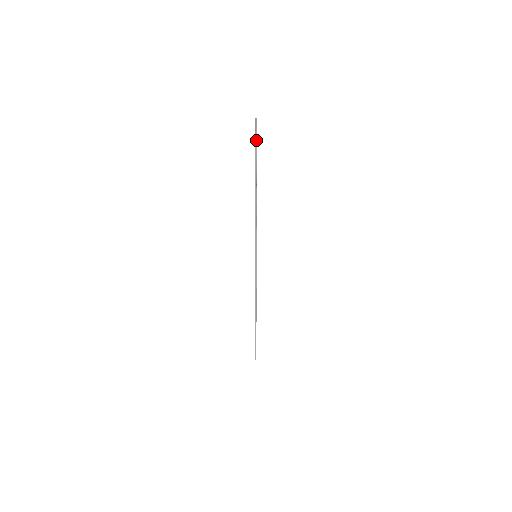
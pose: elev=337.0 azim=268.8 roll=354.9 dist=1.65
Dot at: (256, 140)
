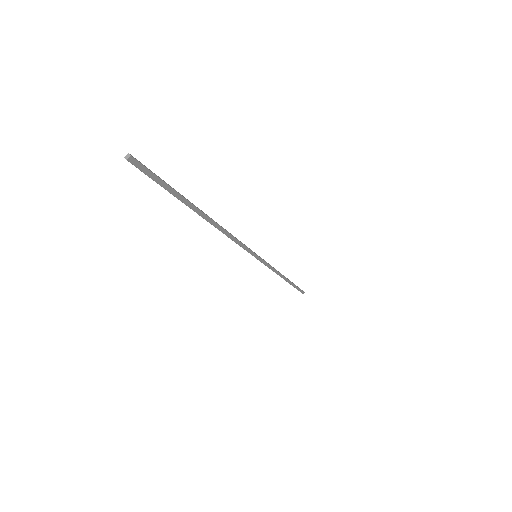
Dot at: (156, 180)
